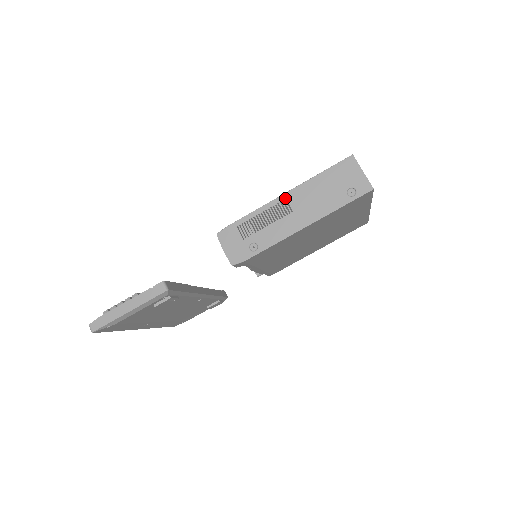
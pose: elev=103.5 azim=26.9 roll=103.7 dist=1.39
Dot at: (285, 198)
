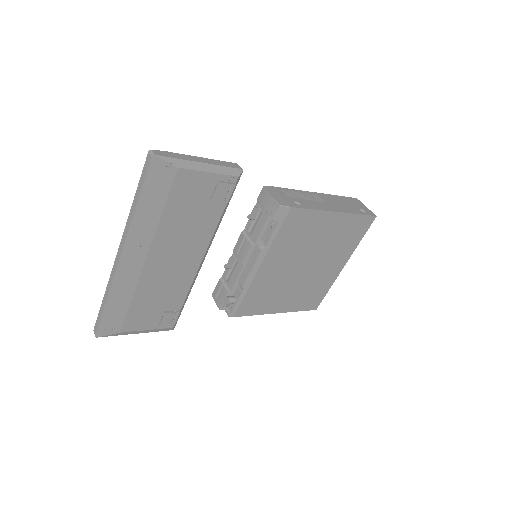
Dot at: (317, 194)
